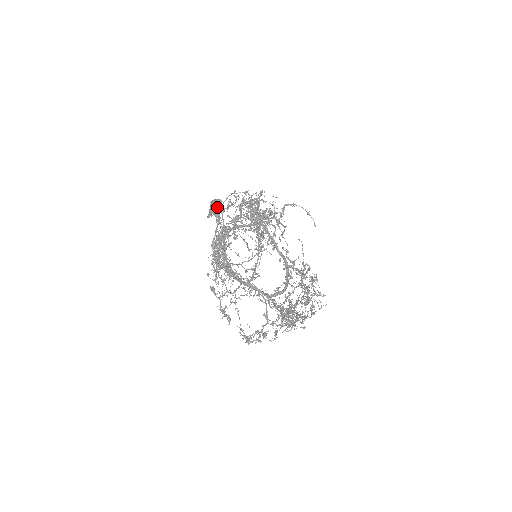
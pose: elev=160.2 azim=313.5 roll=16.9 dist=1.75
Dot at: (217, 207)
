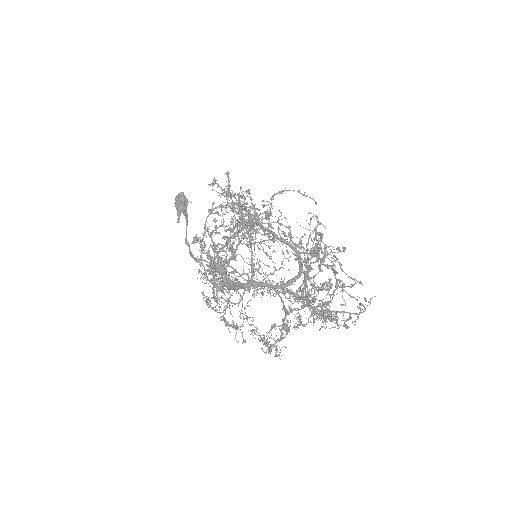
Dot at: (179, 200)
